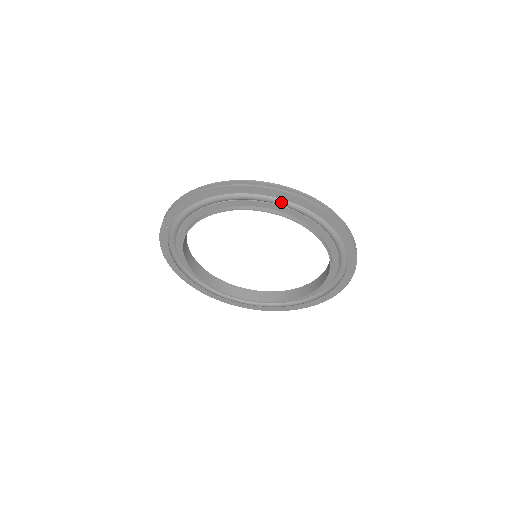
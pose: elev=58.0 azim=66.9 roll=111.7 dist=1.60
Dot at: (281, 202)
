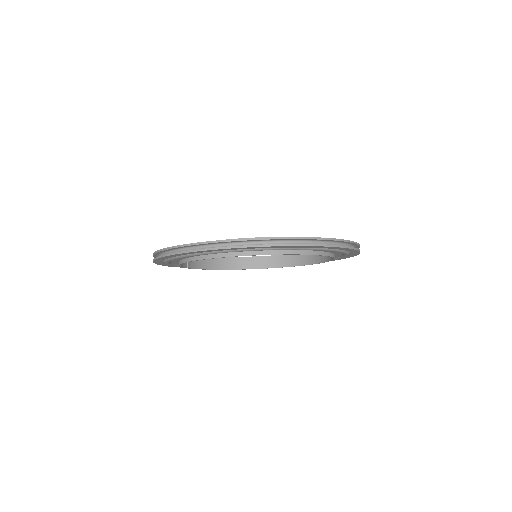
Dot at: (214, 253)
